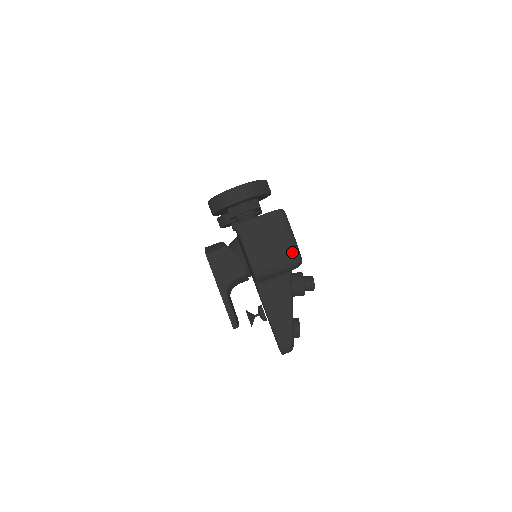
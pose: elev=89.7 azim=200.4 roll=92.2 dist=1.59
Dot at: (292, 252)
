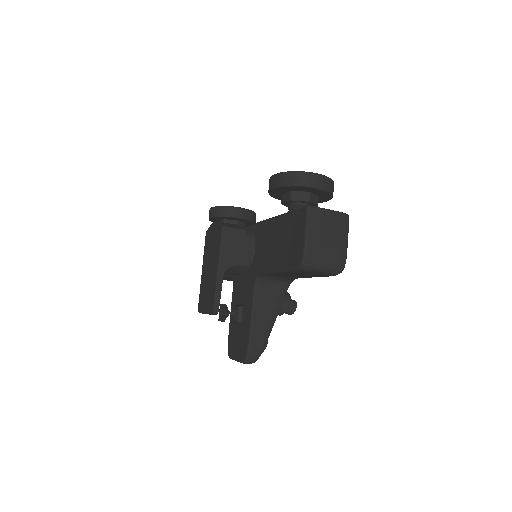
Dot at: (342, 258)
